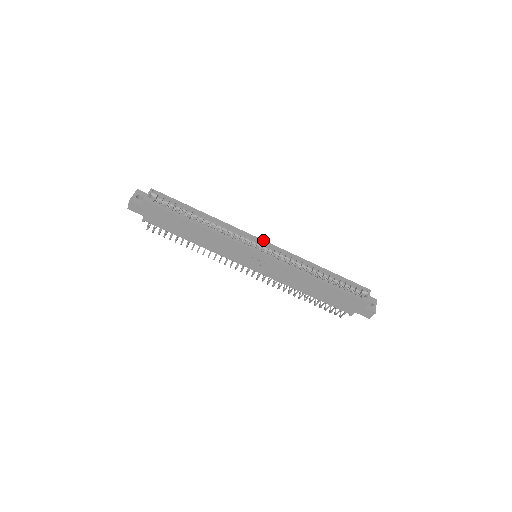
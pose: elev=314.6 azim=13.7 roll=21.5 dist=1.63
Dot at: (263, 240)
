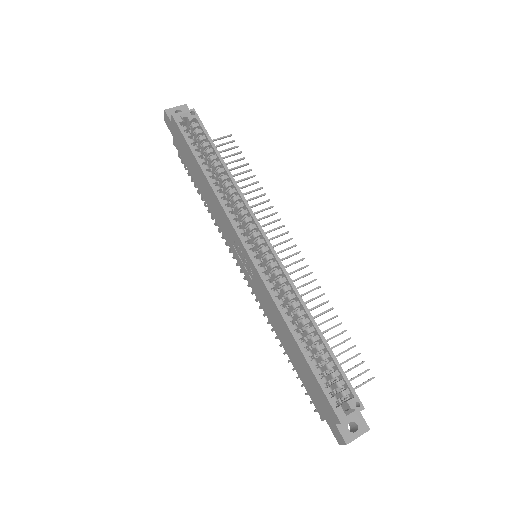
Dot at: occluded
